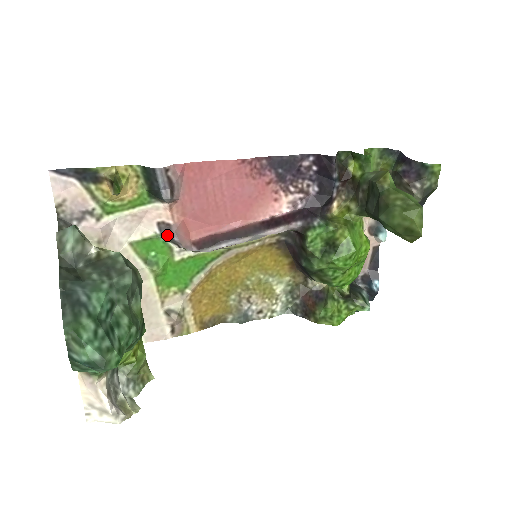
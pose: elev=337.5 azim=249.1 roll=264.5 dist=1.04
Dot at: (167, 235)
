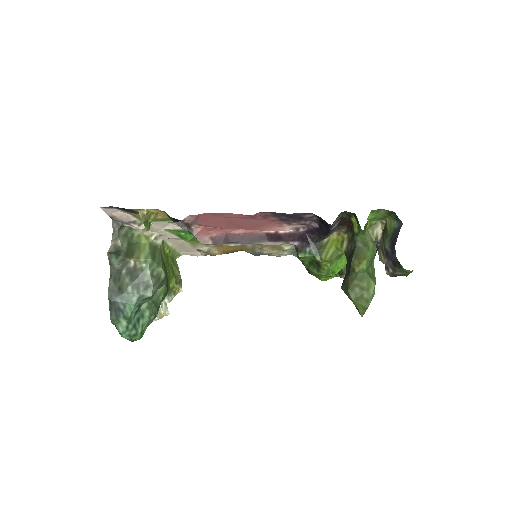
Dot at: (191, 233)
